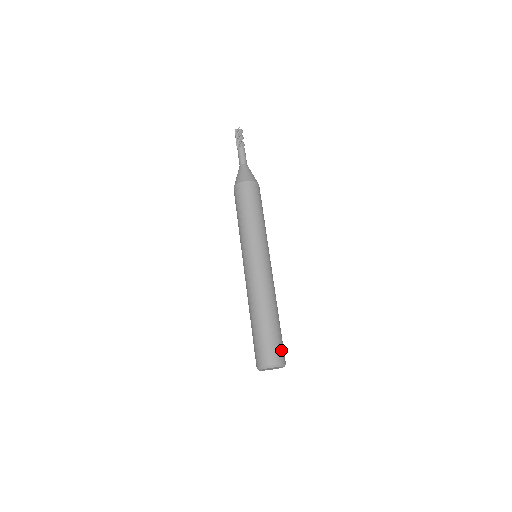
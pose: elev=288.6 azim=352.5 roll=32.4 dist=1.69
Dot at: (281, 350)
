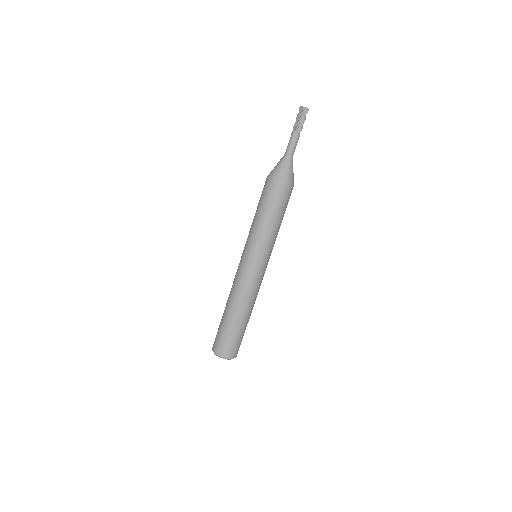
Dot at: (236, 348)
